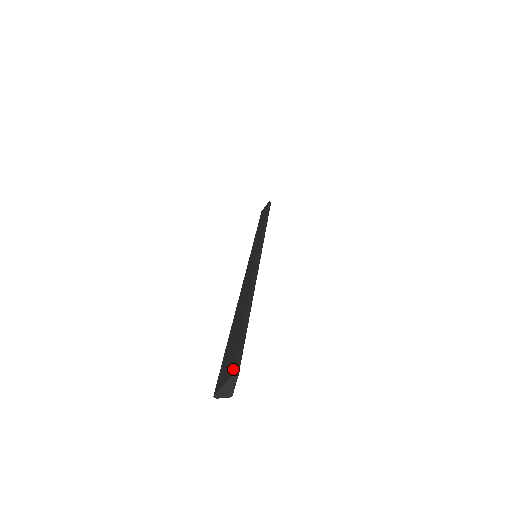
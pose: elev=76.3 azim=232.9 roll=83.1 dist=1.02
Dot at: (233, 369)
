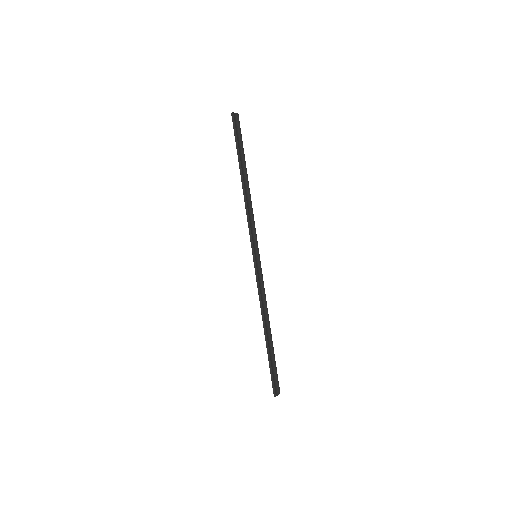
Dot at: (273, 393)
